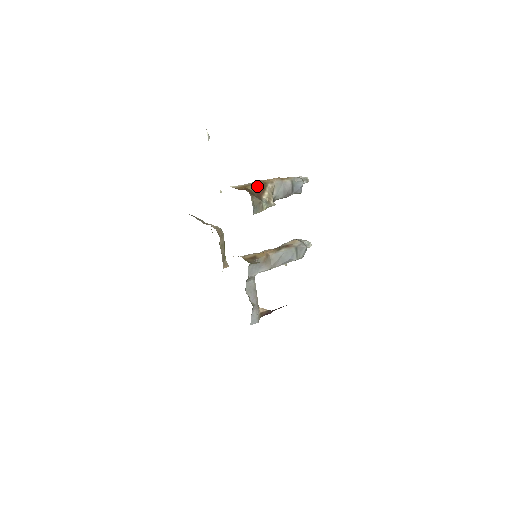
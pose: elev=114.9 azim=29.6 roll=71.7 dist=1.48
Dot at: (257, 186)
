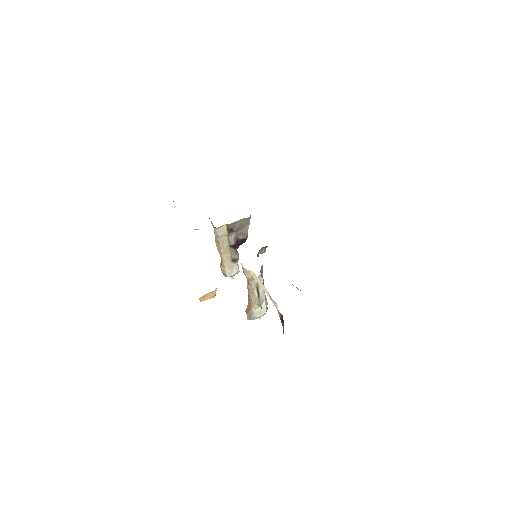
Dot at: occluded
